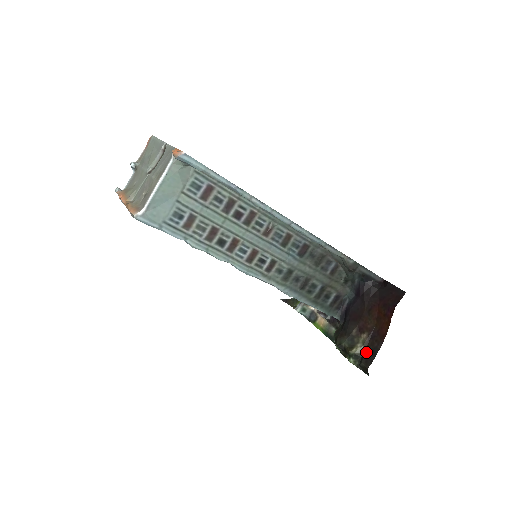
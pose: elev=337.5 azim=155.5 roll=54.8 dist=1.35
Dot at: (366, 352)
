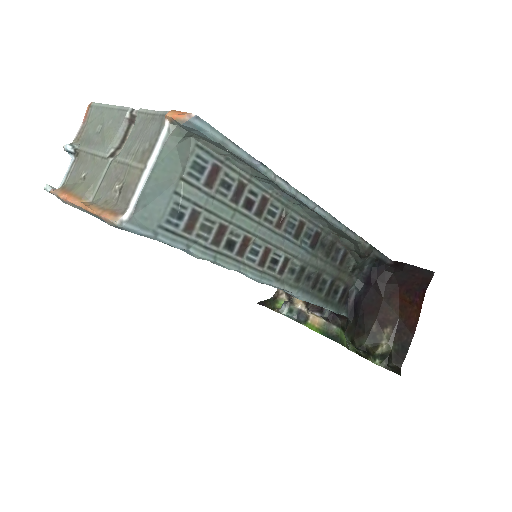
Dot at: (394, 349)
